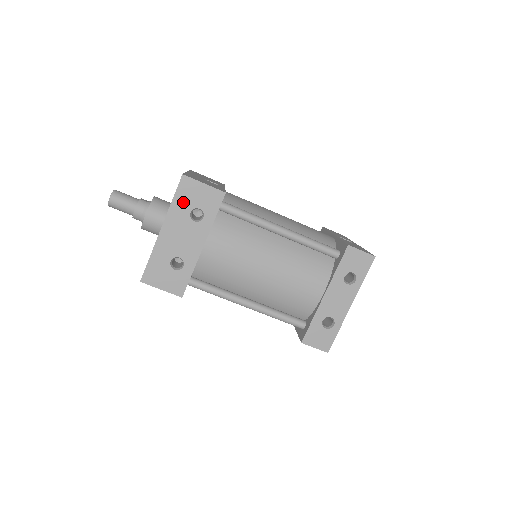
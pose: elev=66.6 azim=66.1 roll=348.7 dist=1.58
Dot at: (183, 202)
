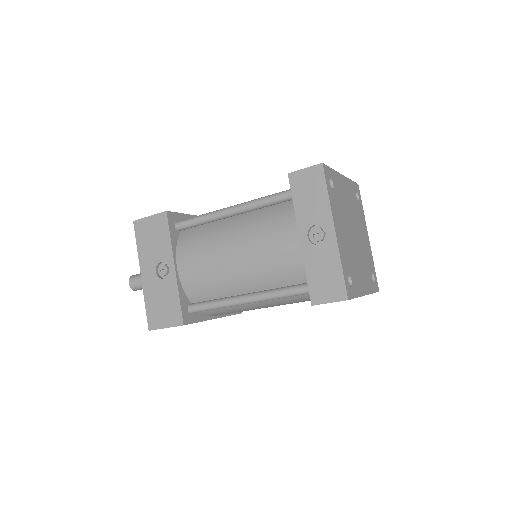
Dot at: occluded
